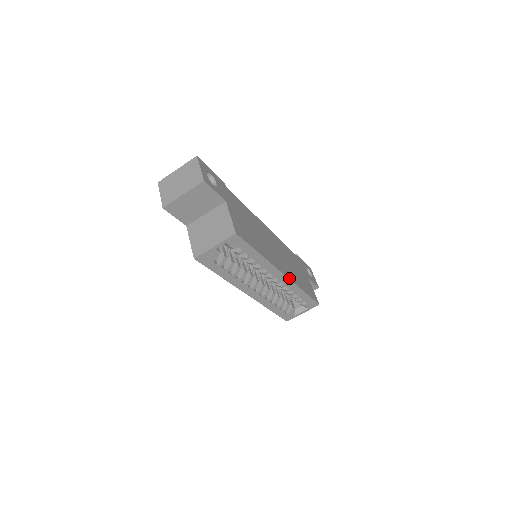
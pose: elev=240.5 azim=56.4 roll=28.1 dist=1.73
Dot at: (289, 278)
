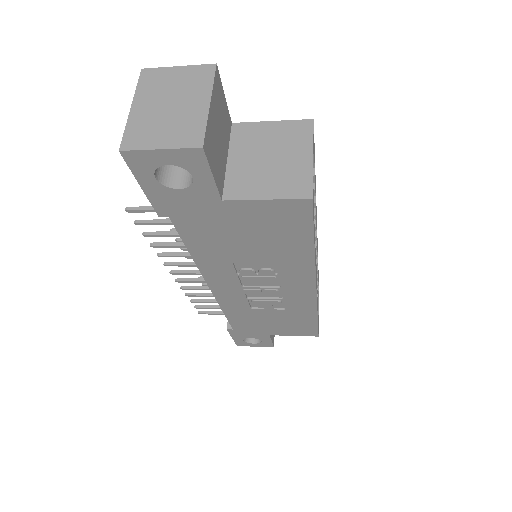
Dot at: occluded
